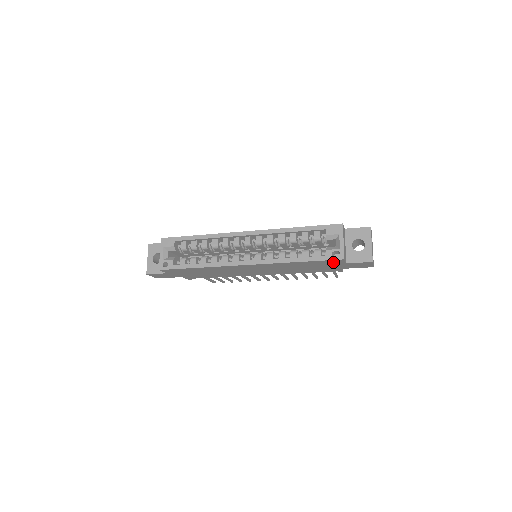
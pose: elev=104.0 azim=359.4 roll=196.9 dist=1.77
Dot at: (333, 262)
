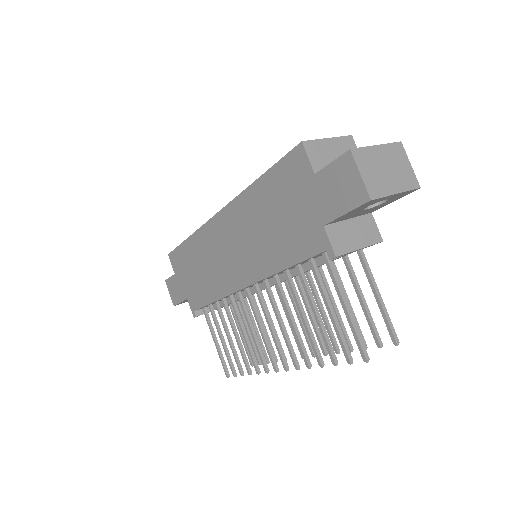
Dot at: (296, 171)
